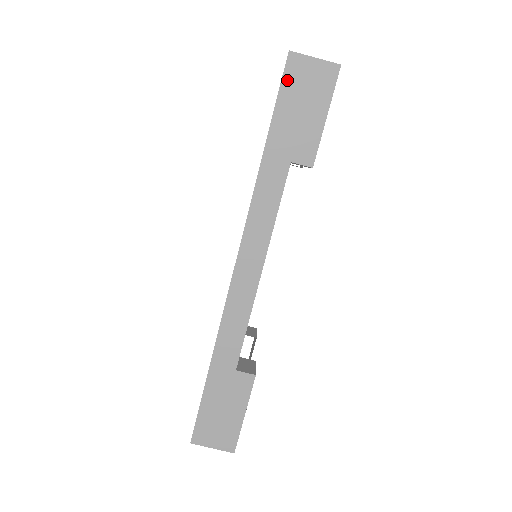
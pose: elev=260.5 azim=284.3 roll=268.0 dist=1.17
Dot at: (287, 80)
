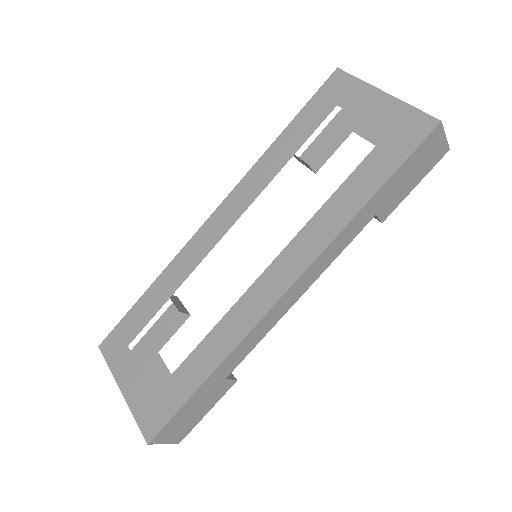
Dot at: (423, 146)
